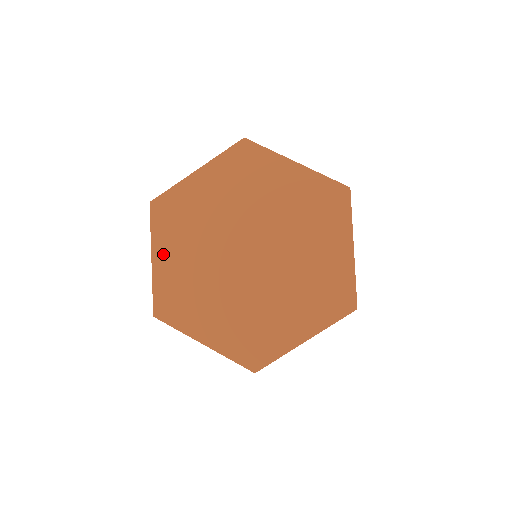
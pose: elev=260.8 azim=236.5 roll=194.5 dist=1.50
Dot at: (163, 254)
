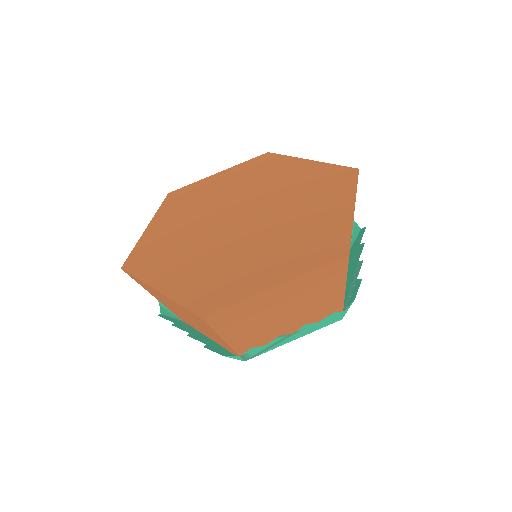
Dot at: (165, 279)
